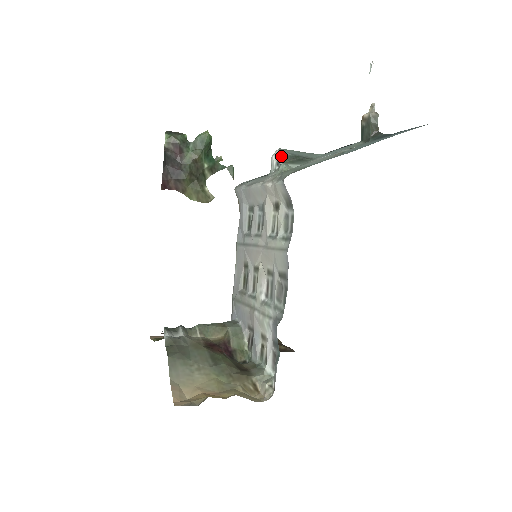
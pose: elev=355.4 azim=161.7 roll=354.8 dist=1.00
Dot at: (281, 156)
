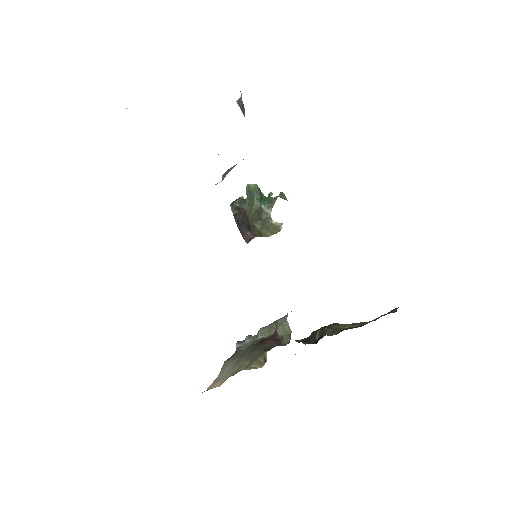
Dot at: occluded
